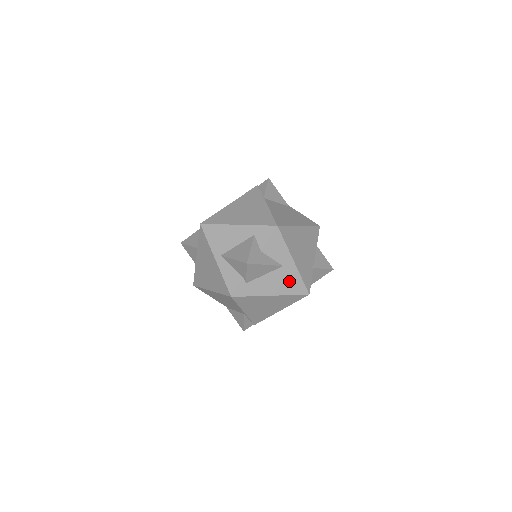
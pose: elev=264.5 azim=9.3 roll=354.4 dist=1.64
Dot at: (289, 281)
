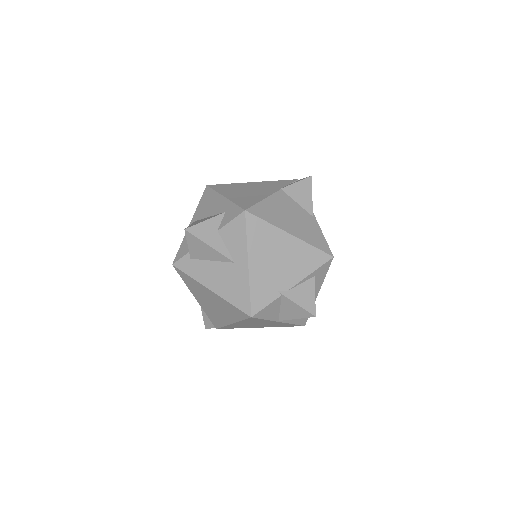
Dot at: (235, 285)
